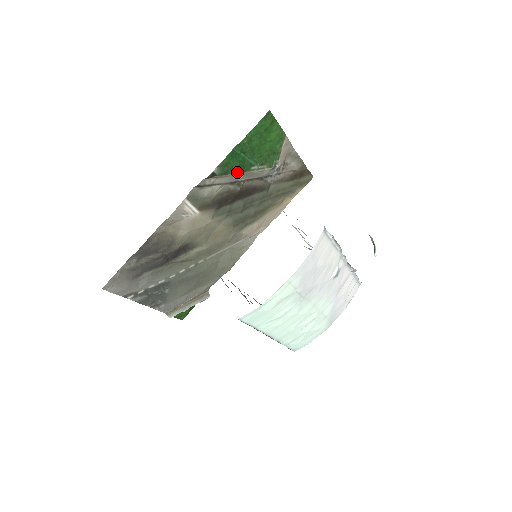
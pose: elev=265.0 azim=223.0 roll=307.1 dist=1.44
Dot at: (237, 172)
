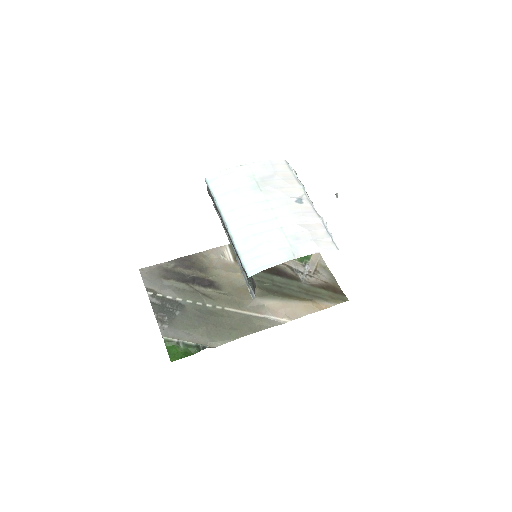
Dot at: occluded
